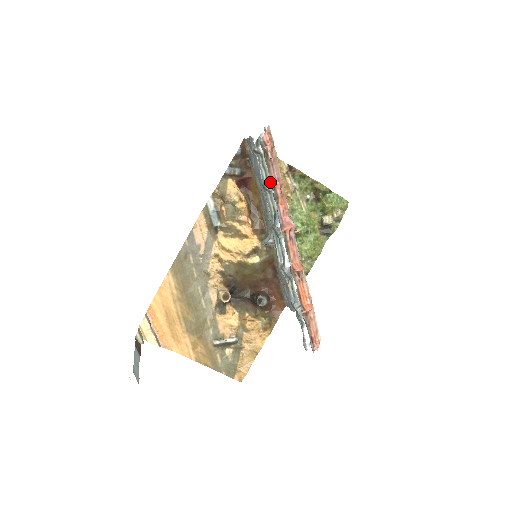
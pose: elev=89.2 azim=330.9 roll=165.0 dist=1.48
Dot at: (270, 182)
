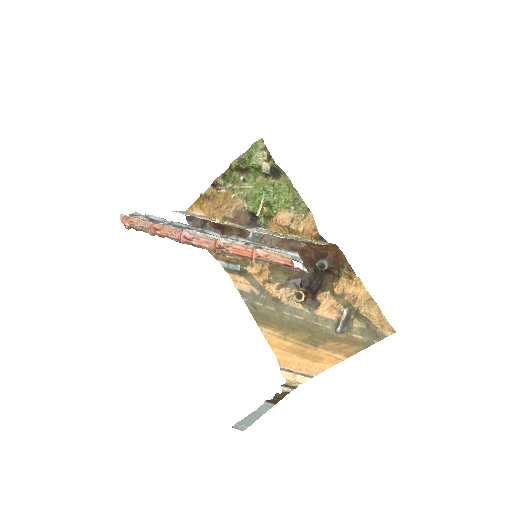
Dot at: occluded
